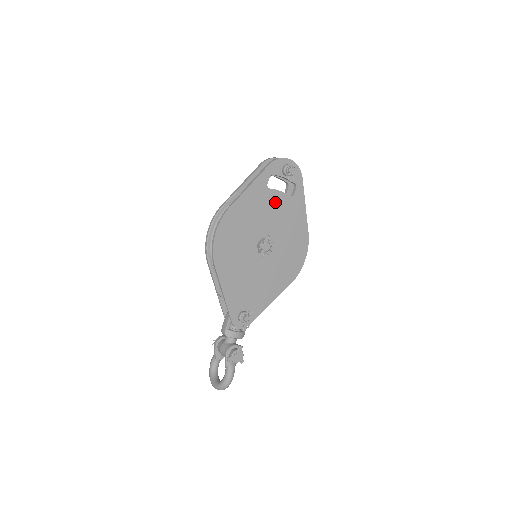
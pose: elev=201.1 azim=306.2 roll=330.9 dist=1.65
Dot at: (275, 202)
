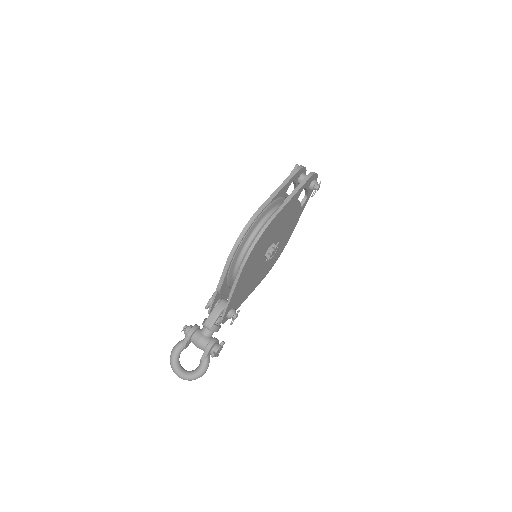
Dot at: (293, 212)
